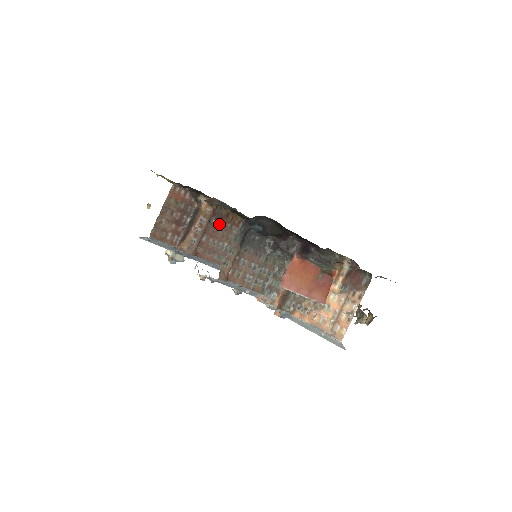
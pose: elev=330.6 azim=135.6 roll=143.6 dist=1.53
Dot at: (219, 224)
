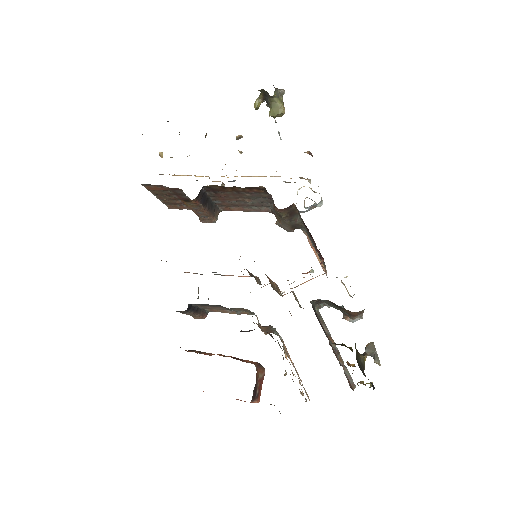
Dot at: (222, 193)
